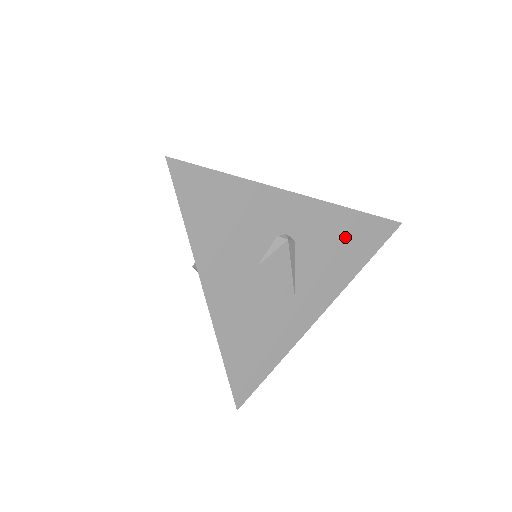
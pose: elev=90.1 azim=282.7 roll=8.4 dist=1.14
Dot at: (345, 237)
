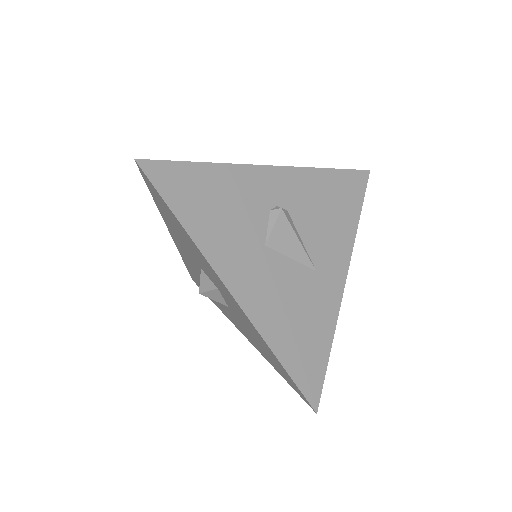
Dot at: (329, 196)
